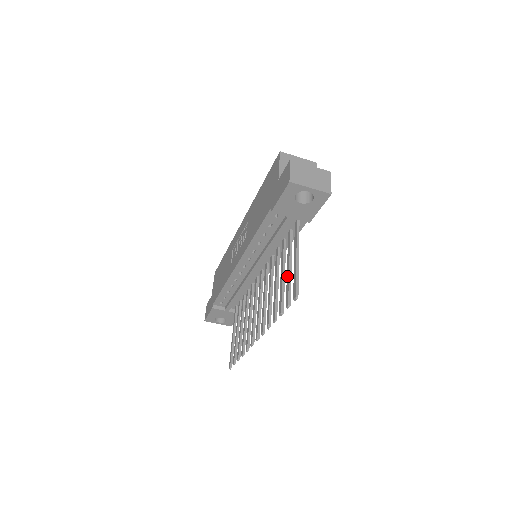
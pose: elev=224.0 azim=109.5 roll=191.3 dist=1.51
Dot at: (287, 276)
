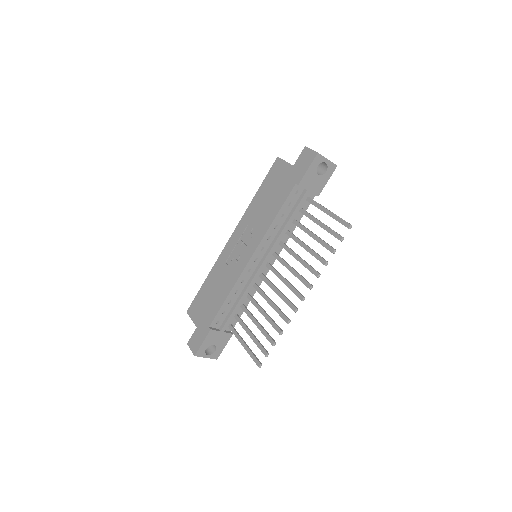
Dot at: (324, 228)
